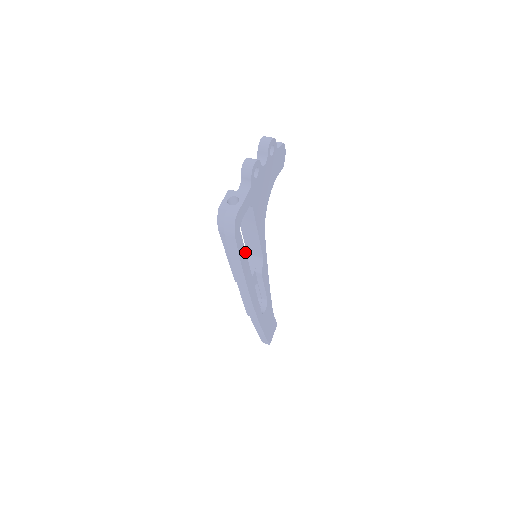
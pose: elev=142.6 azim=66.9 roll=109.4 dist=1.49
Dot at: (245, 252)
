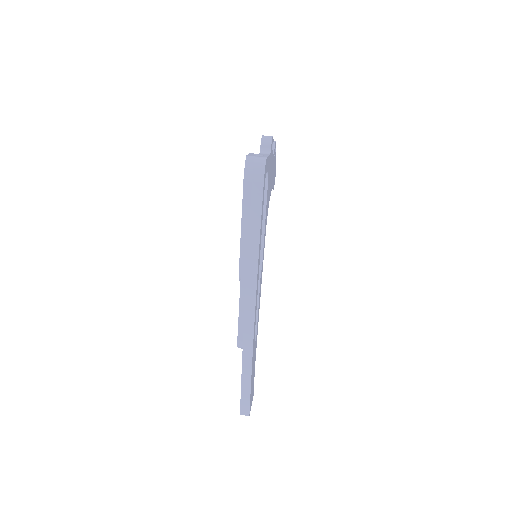
Dot at: (262, 217)
